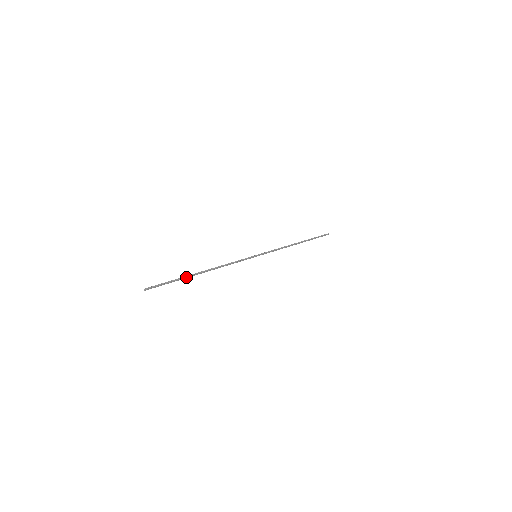
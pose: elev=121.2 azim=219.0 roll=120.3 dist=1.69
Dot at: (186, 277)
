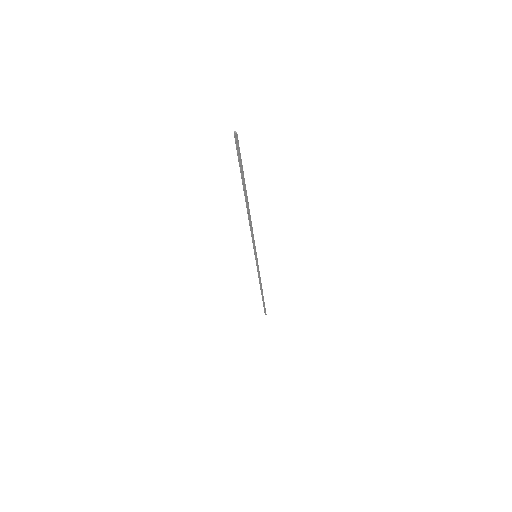
Dot at: occluded
